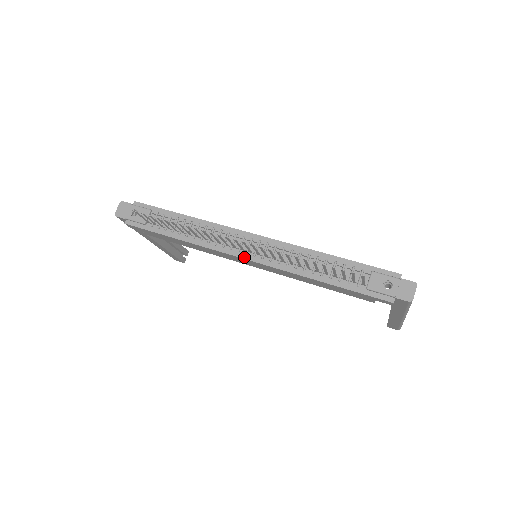
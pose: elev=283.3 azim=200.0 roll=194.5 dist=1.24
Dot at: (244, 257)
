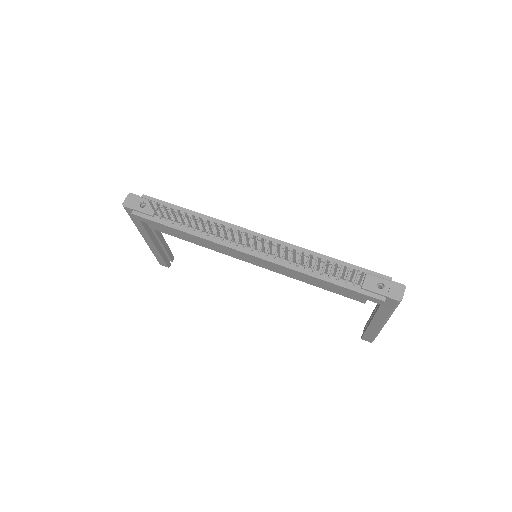
Dot at: (249, 253)
